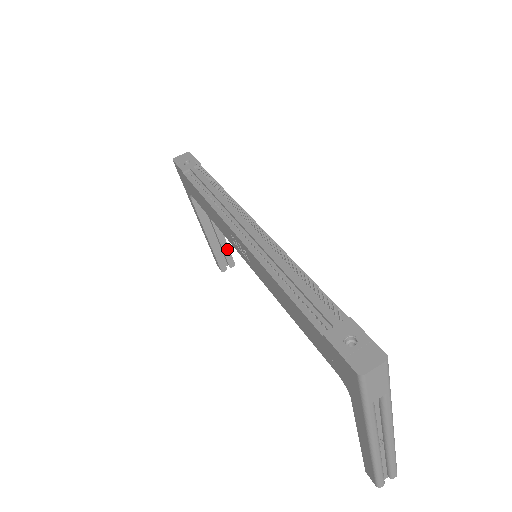
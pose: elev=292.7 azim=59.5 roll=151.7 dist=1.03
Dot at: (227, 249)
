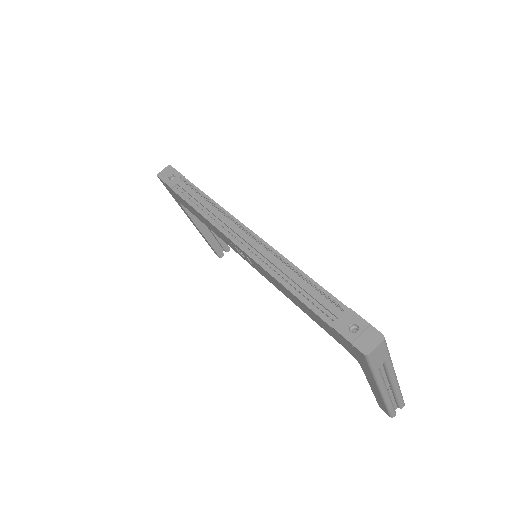
Dot at: occluded
